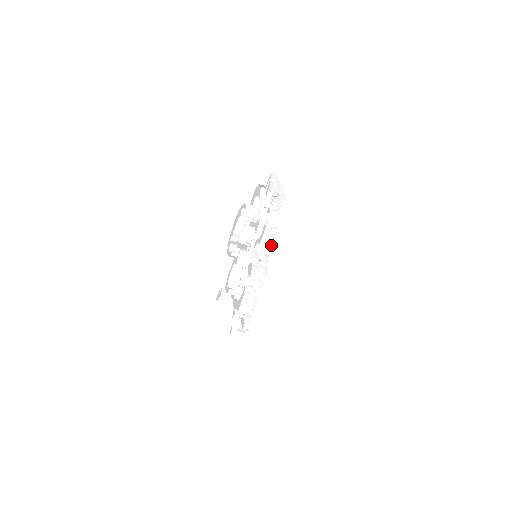
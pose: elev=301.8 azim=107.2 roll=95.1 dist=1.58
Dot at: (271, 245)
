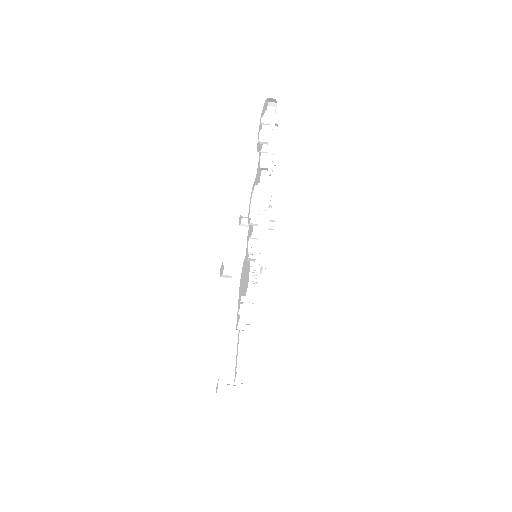
Dot at: (262, 277)
